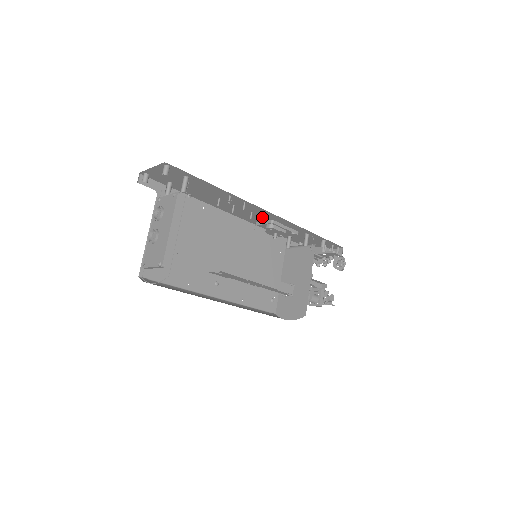
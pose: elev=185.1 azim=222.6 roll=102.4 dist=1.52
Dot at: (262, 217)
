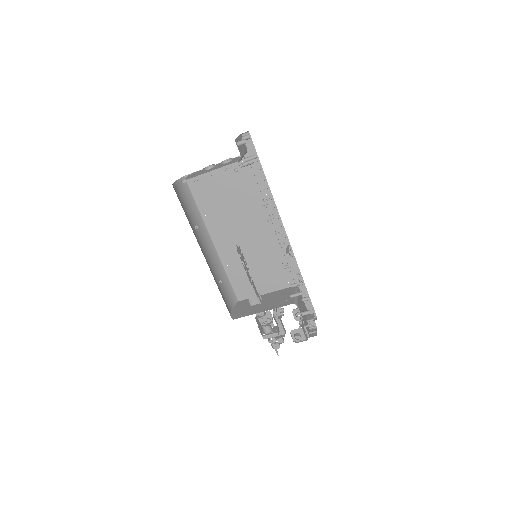
Dot at: occluded
